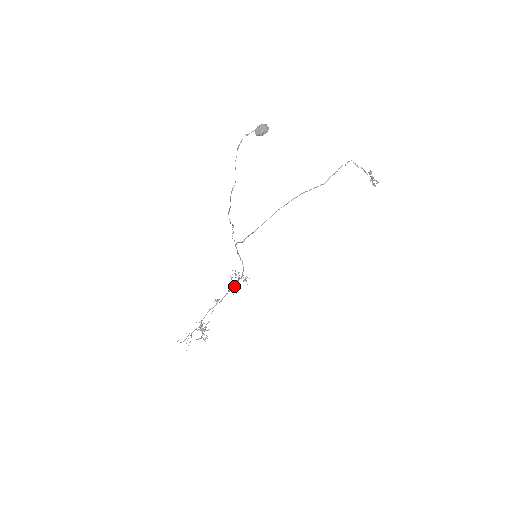
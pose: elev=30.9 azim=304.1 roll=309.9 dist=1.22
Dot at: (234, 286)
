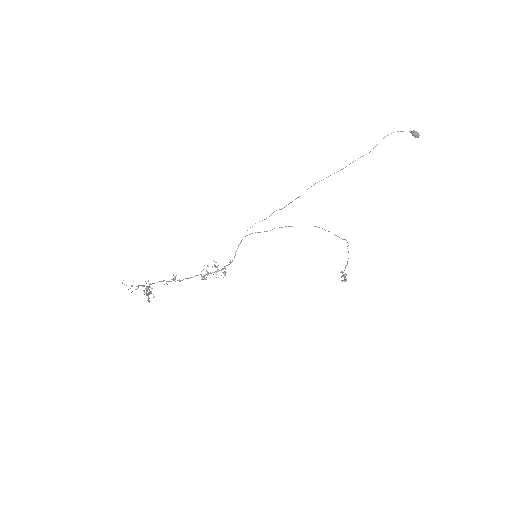
Dot at: (205, 274)
